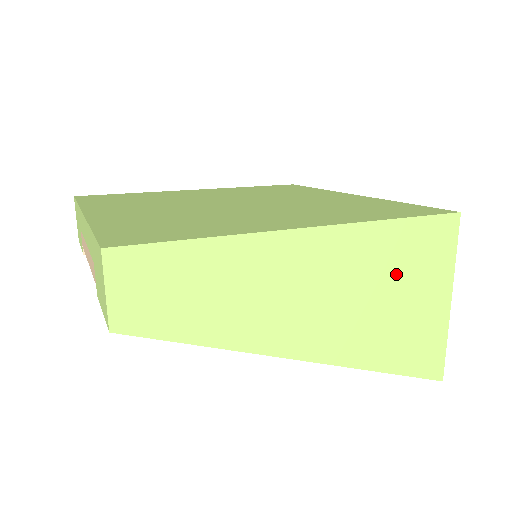
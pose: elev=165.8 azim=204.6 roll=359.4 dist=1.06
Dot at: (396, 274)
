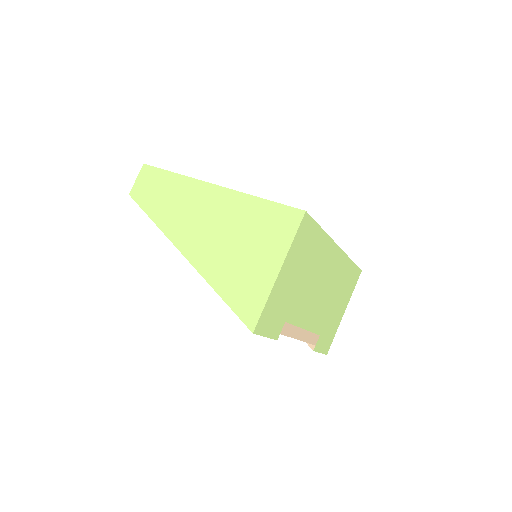
Dot at: (247, 230)
